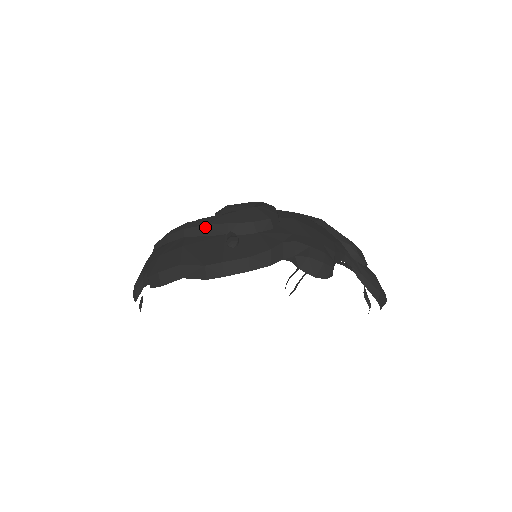
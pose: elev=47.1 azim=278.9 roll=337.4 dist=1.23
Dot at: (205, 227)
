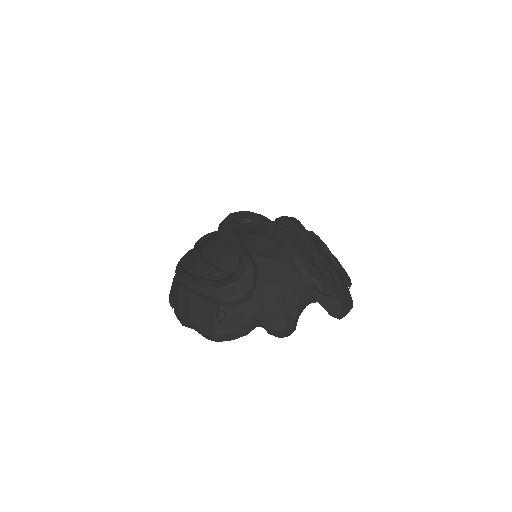
Dot at: (202, 295)
